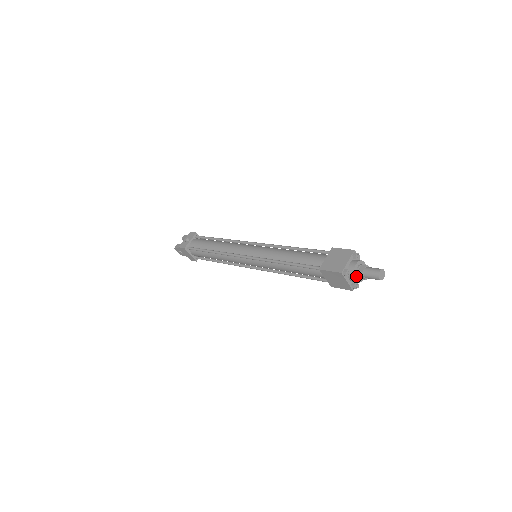
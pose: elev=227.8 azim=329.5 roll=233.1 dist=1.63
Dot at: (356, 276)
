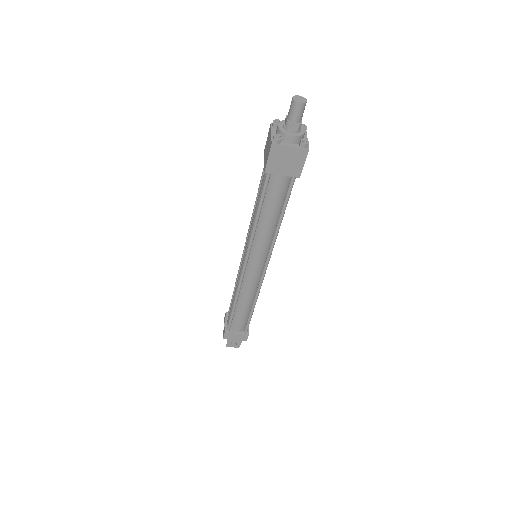
Dot at: (290, 133)
